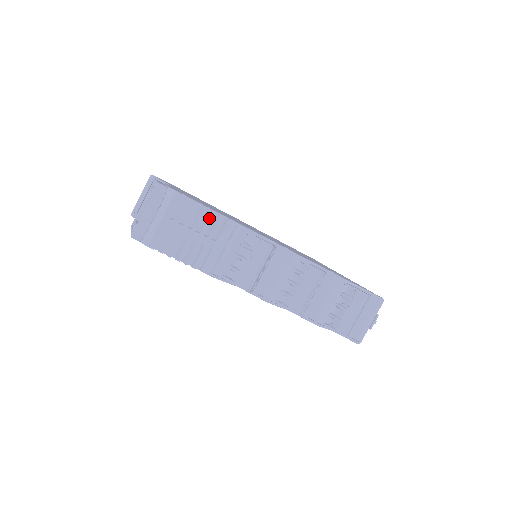
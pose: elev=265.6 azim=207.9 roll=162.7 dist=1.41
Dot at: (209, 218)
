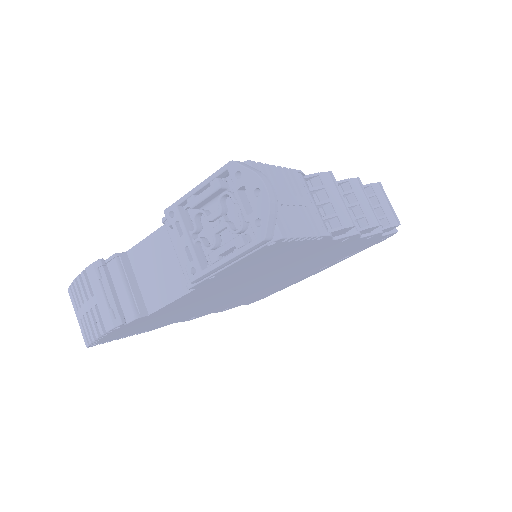
Dot at: (284, 176)
